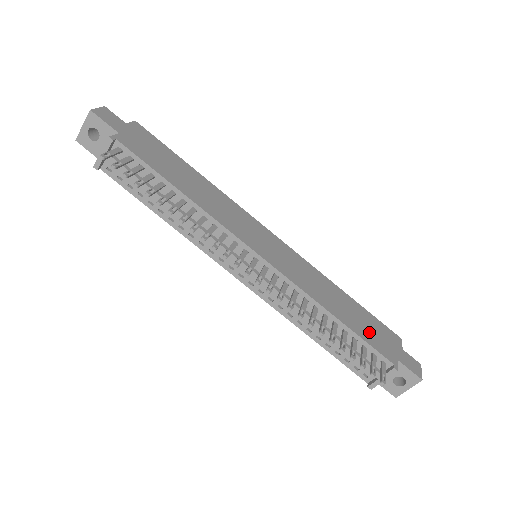
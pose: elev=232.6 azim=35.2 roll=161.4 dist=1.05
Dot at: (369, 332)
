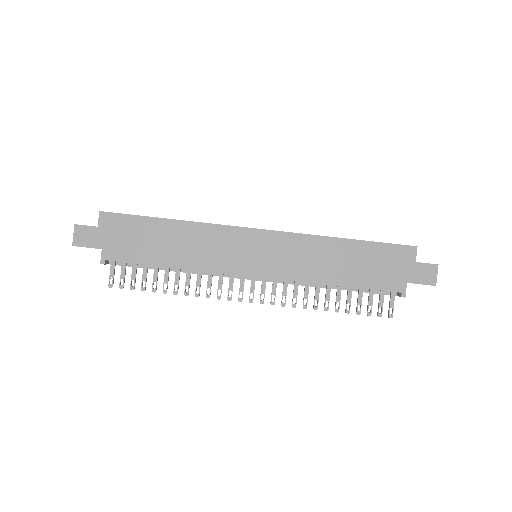
Dot at: (374, 273)
